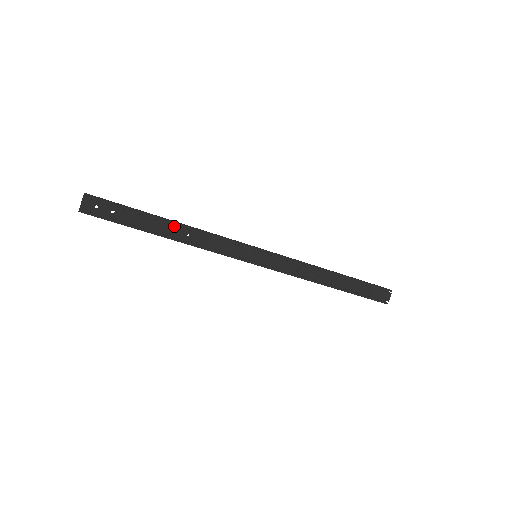
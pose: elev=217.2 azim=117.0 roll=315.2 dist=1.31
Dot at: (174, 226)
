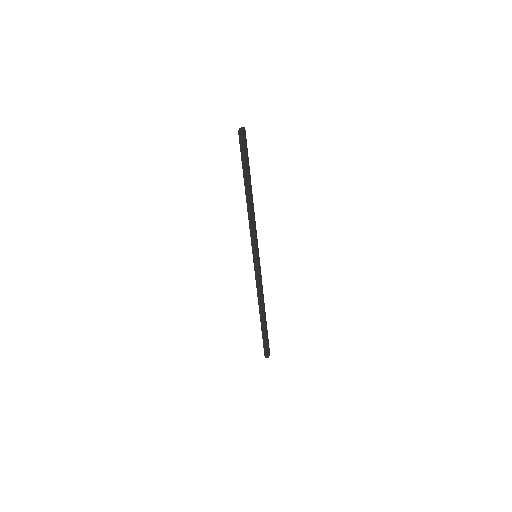
Dot at: occluded
